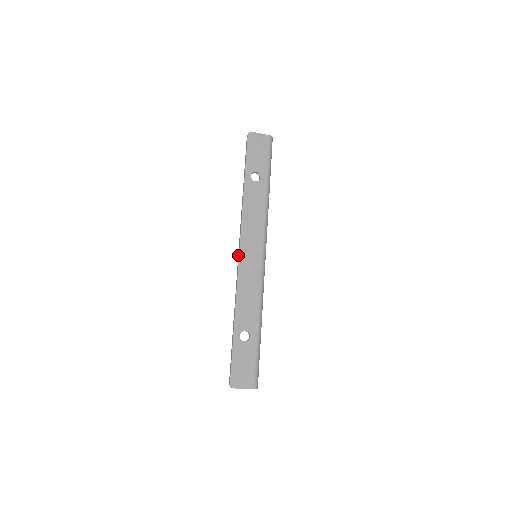
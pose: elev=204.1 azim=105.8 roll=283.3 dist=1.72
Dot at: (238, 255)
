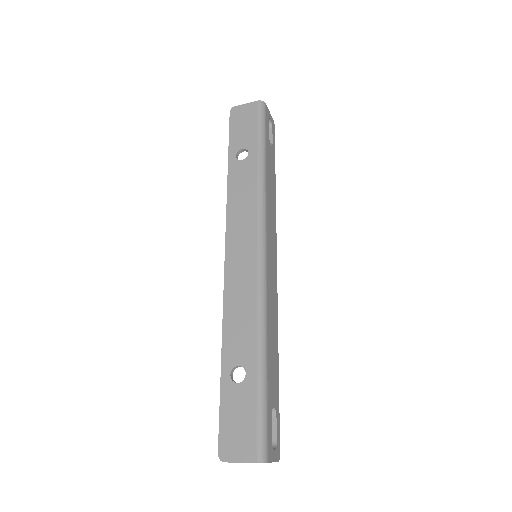
Dot at: (225, 259)
